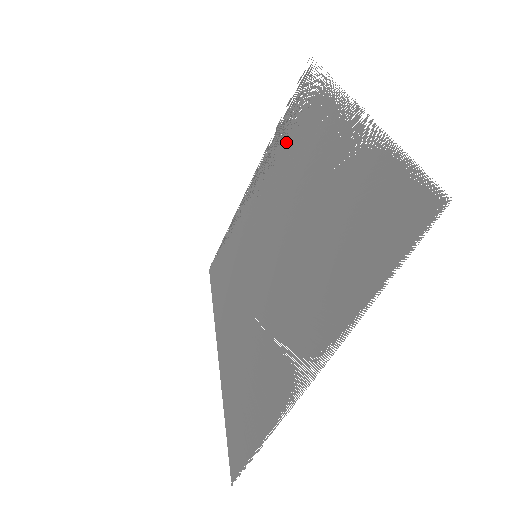
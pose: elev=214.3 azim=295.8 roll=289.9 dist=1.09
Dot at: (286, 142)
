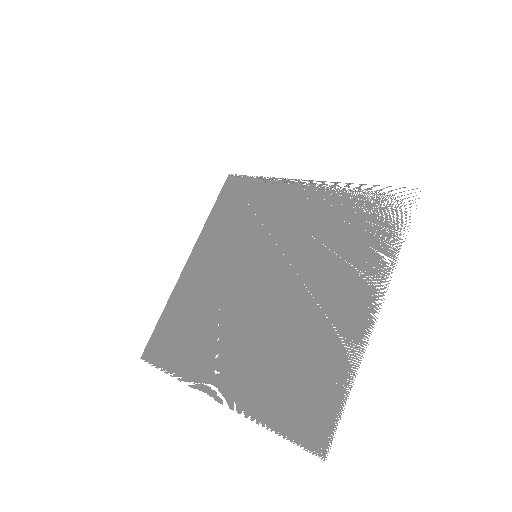
Dot at: (344, 220)
